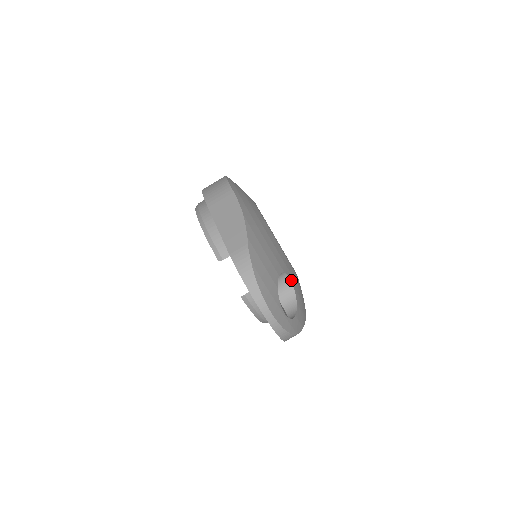
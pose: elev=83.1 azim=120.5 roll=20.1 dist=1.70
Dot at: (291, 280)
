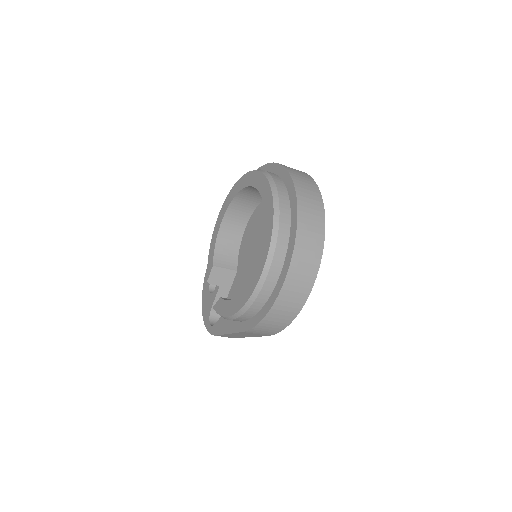
Dot at: occluded
